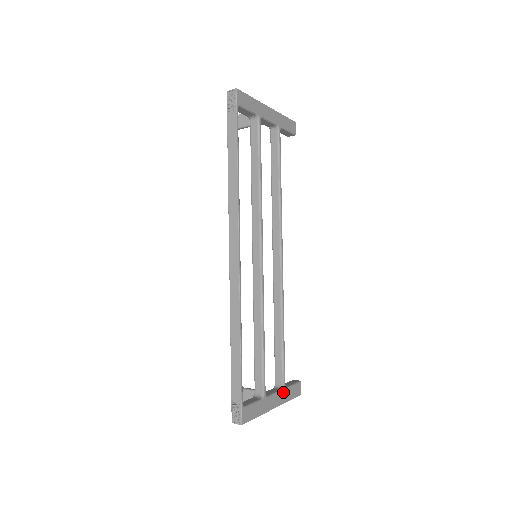
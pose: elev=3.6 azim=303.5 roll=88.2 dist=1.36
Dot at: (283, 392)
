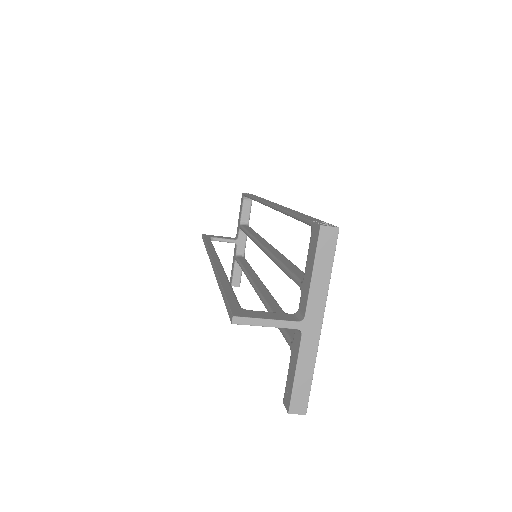
Dot at: occluded
